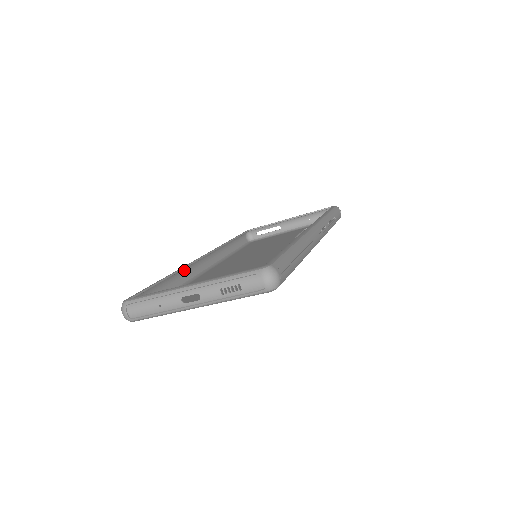
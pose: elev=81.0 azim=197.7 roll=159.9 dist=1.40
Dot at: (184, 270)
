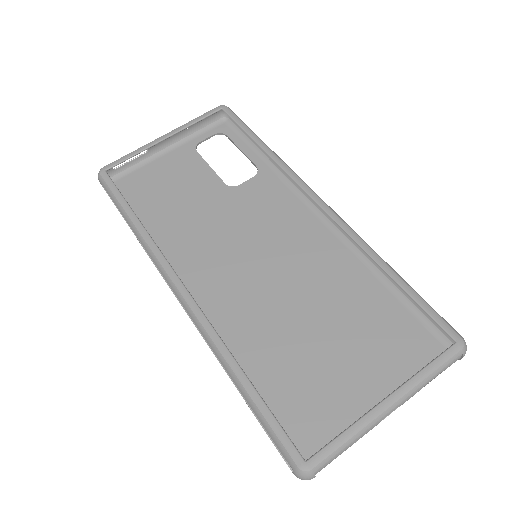
Dot at: (206, 335)
